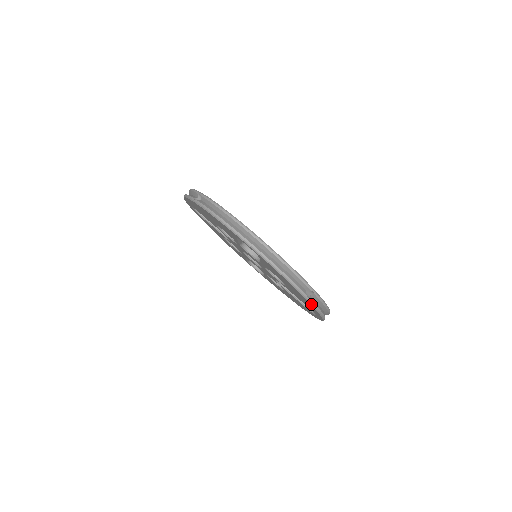
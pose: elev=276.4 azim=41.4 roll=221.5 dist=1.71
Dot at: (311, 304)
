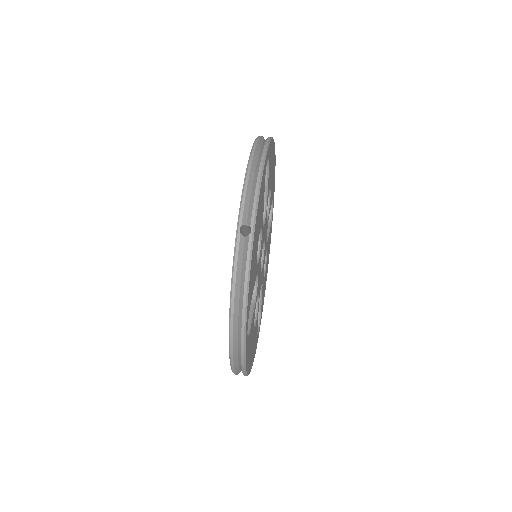
Dot at: (235, 246)
